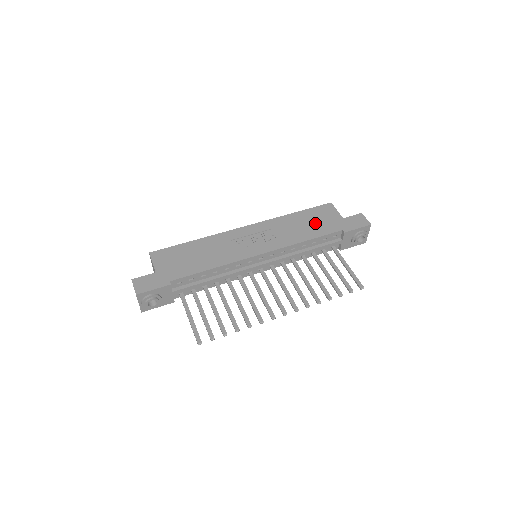
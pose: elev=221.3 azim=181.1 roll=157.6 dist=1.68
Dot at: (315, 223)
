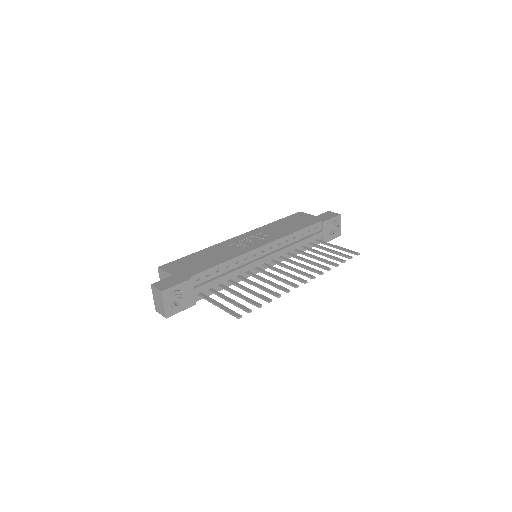
Dot at: (295, 223)
